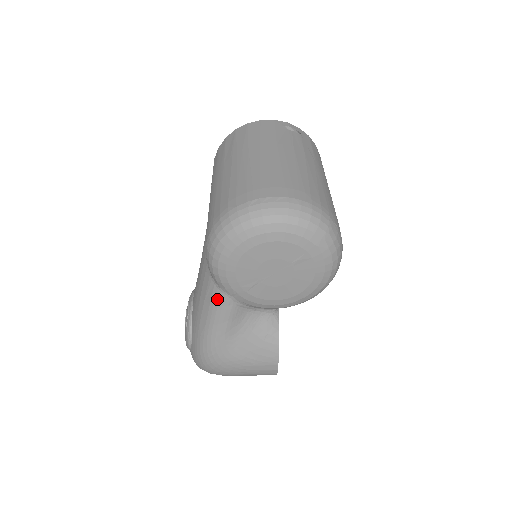
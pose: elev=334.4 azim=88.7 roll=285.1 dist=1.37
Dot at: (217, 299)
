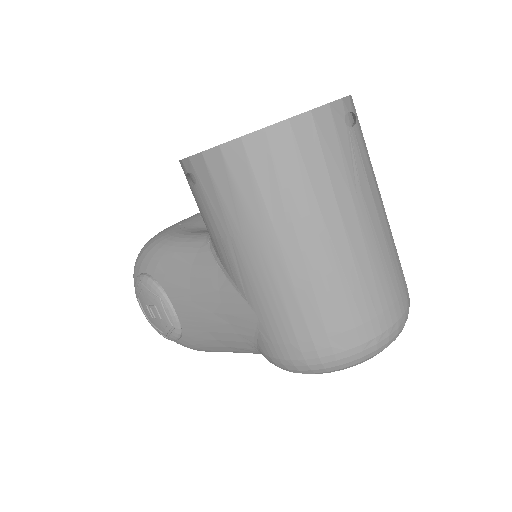
Dot at: occluded
